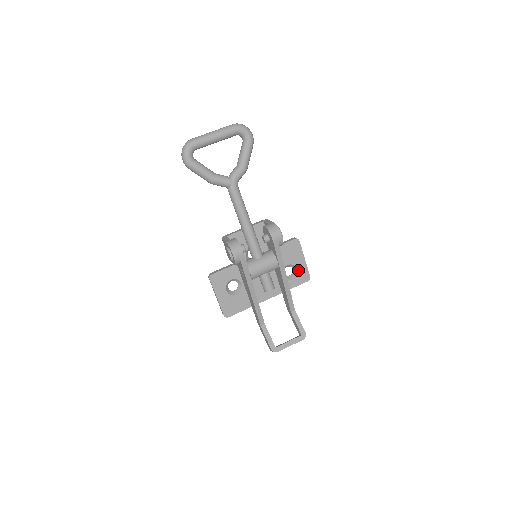
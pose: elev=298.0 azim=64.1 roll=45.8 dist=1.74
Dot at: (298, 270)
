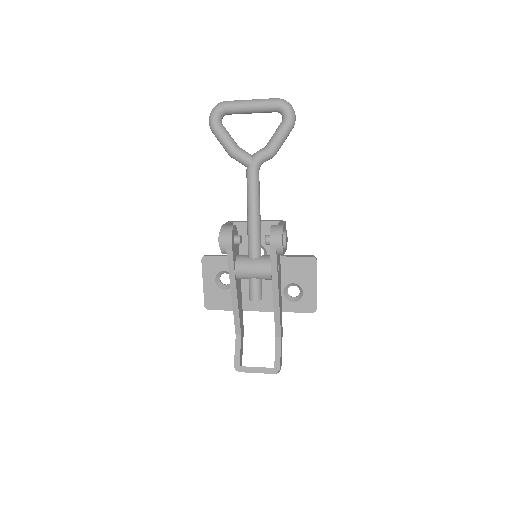
Dot at: (304, 294)
